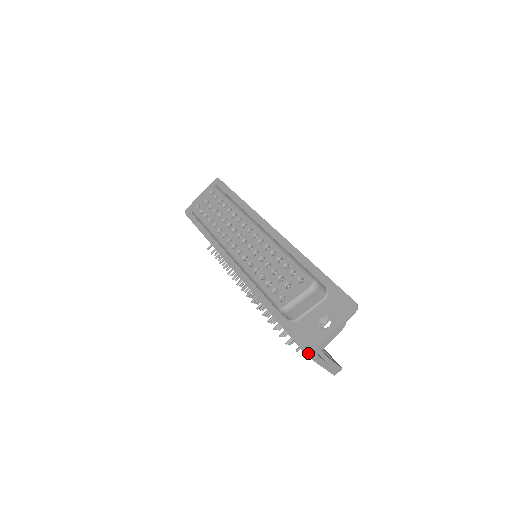
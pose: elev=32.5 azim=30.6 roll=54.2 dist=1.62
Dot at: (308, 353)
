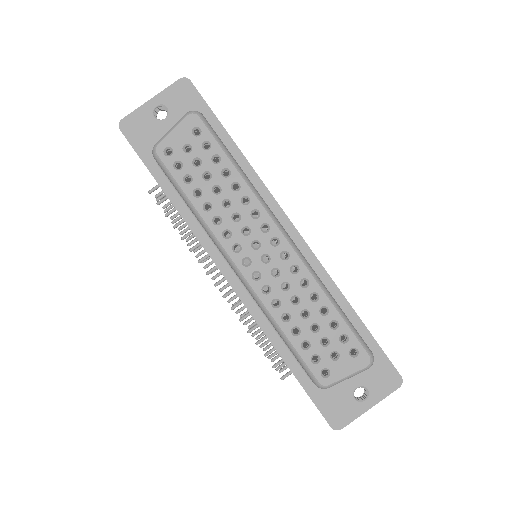
Dot at: (336, 429)
